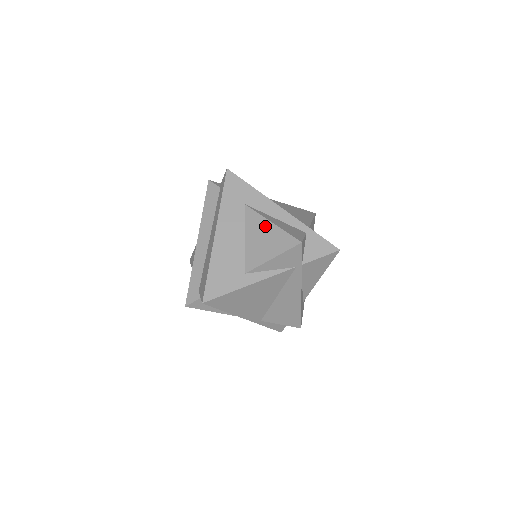
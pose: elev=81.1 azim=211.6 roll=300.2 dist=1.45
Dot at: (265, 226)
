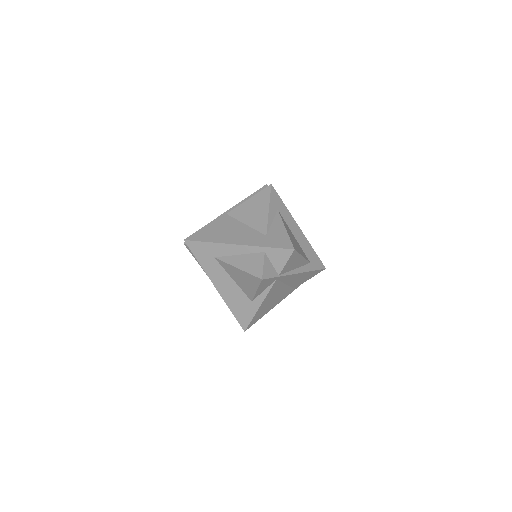
Dot at: (236, 271)
